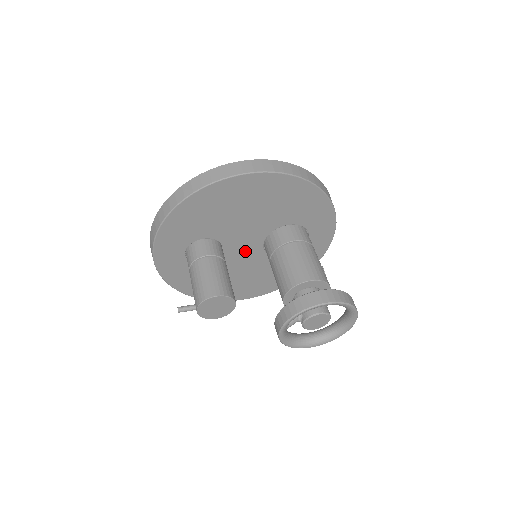
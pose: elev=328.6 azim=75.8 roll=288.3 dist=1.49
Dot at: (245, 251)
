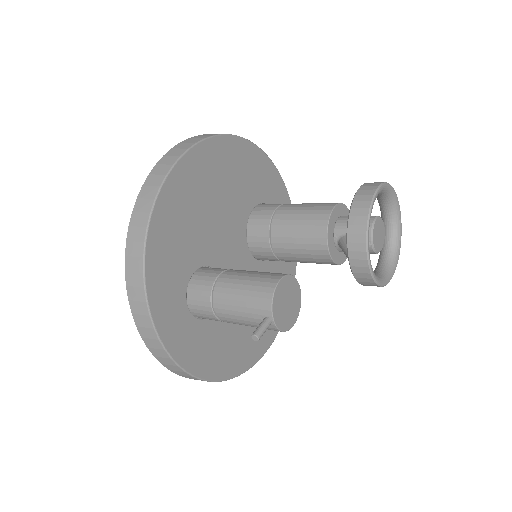
Dot at: (239, 268)
